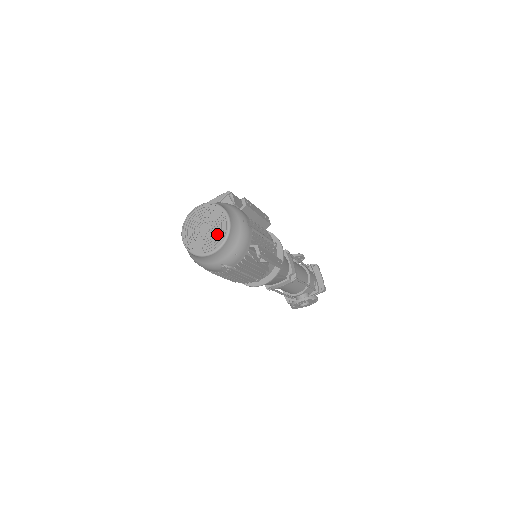
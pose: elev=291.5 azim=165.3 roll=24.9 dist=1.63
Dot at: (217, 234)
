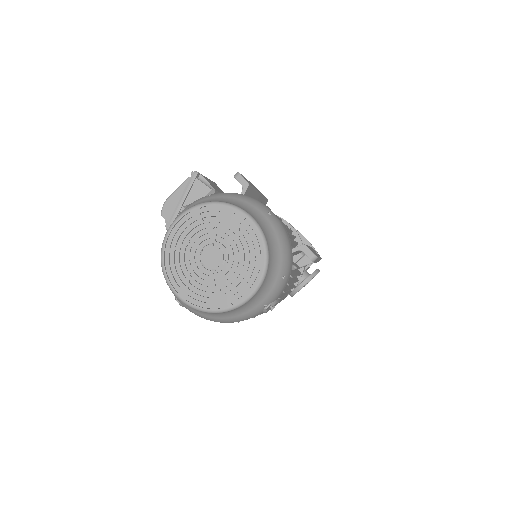
Dot at: (243, 257)
